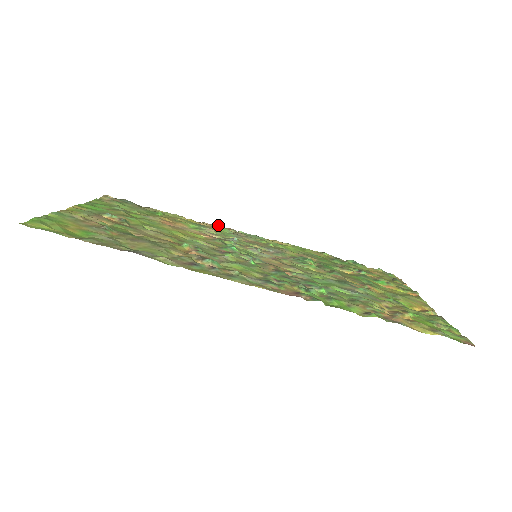
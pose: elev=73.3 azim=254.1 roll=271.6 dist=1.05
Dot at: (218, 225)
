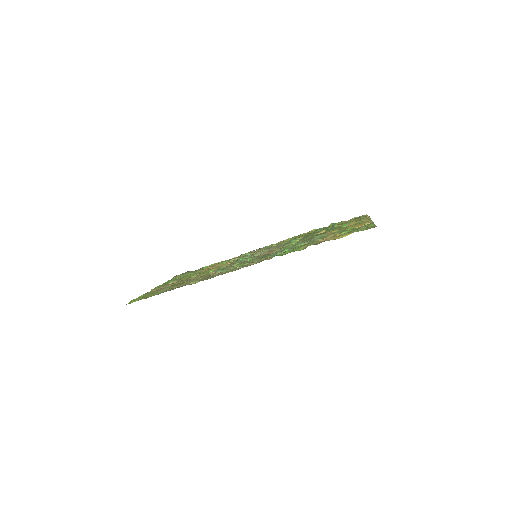
Dot at: occluded
